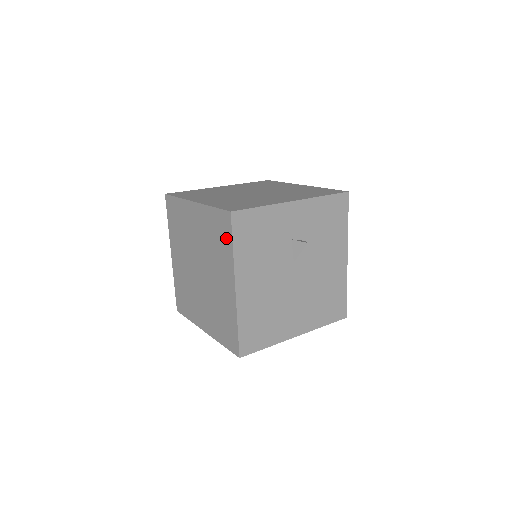
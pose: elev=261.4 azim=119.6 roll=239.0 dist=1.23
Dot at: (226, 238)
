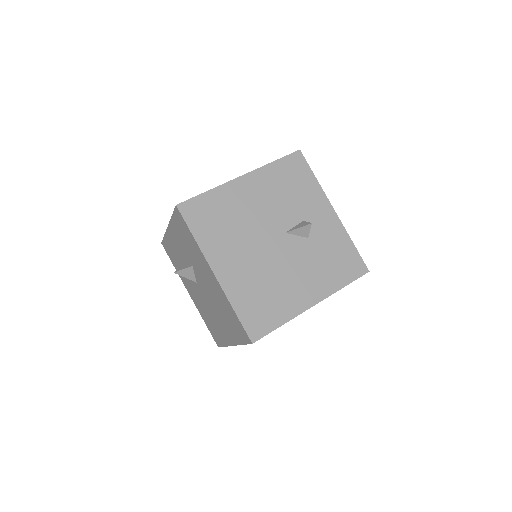
Dot at: occluded
